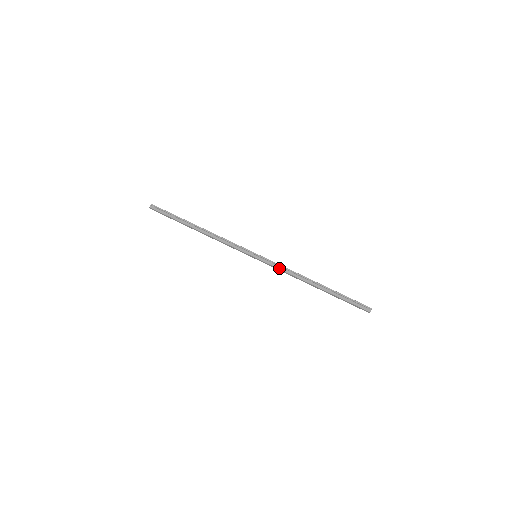
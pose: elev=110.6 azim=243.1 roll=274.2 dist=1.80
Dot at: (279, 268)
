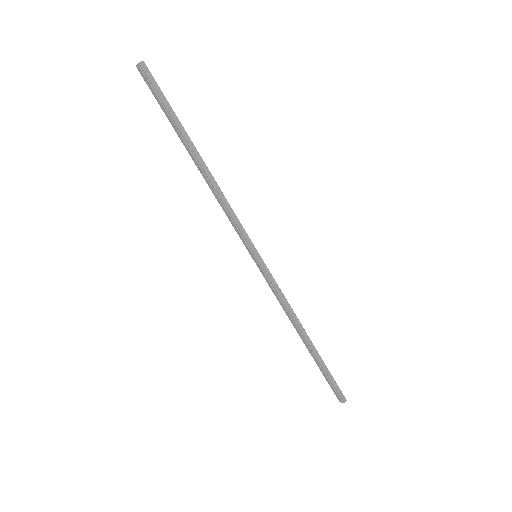
Dot at: (273, 292)
